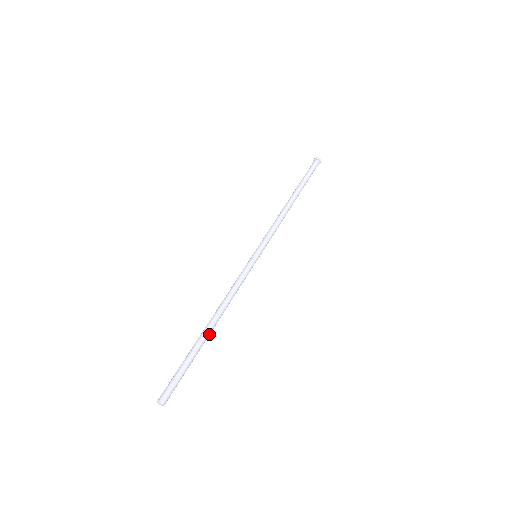
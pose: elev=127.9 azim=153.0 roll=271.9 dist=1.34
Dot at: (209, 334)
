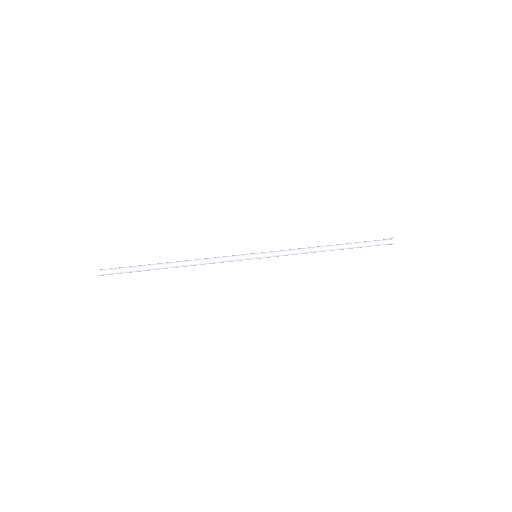
Dot at: occluded
